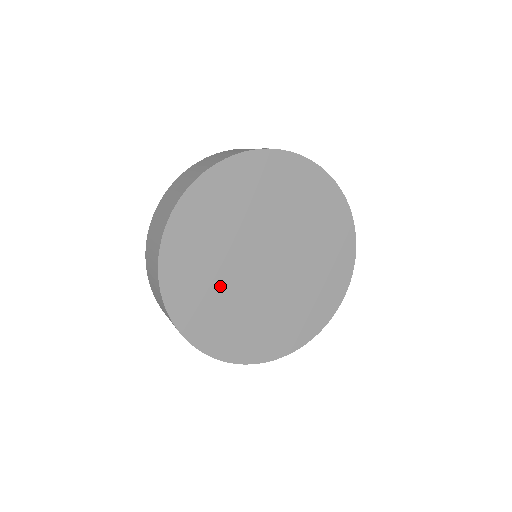
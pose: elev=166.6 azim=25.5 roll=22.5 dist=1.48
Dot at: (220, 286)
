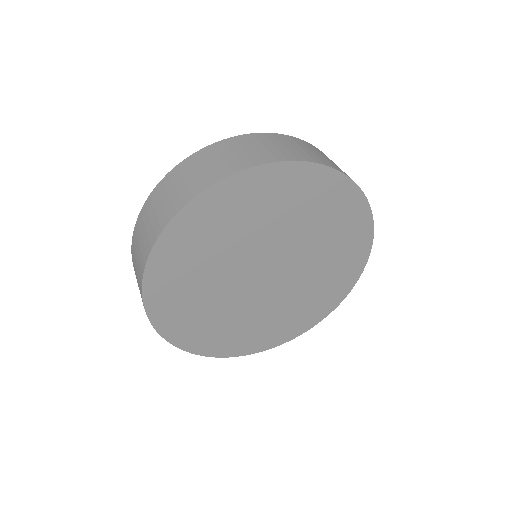
Dot at: (214, 303)
